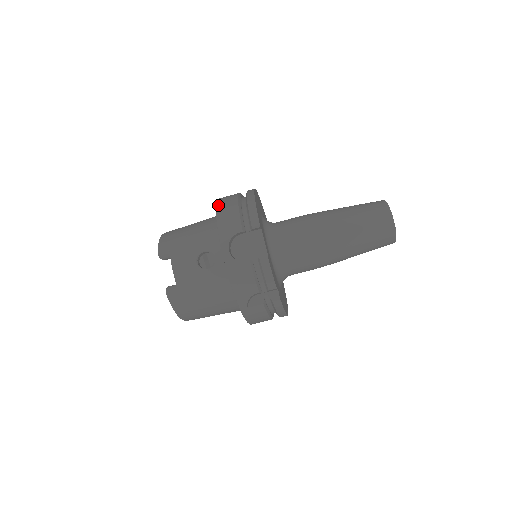
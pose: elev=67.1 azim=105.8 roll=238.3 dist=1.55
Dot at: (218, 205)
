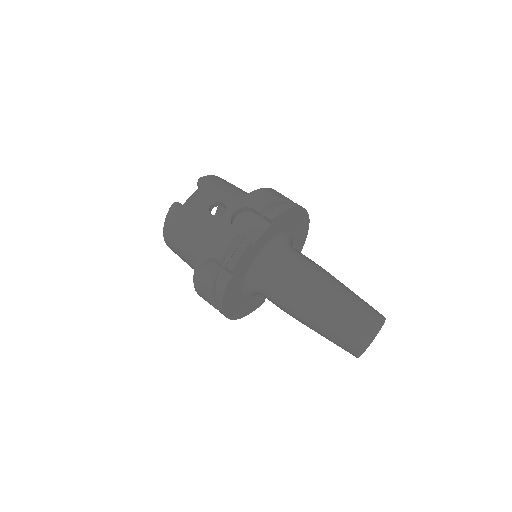
Dot at: (269, 188)
